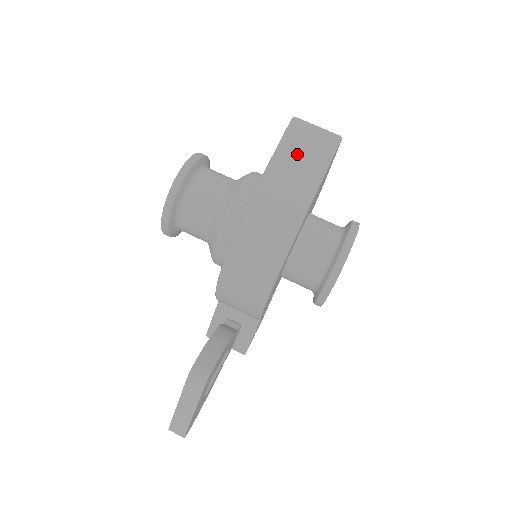
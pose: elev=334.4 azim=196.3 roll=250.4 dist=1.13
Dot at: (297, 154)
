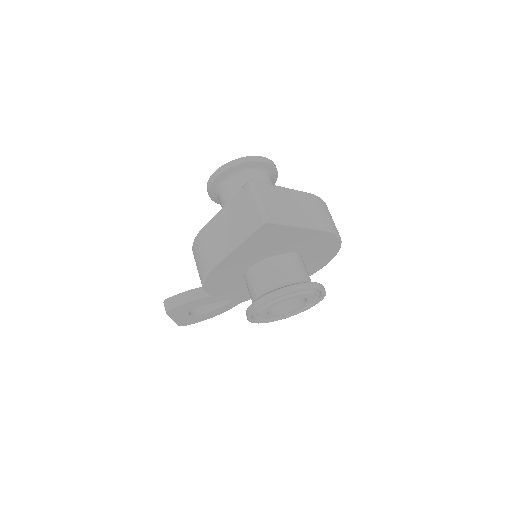
Dot at: (234, 216)
